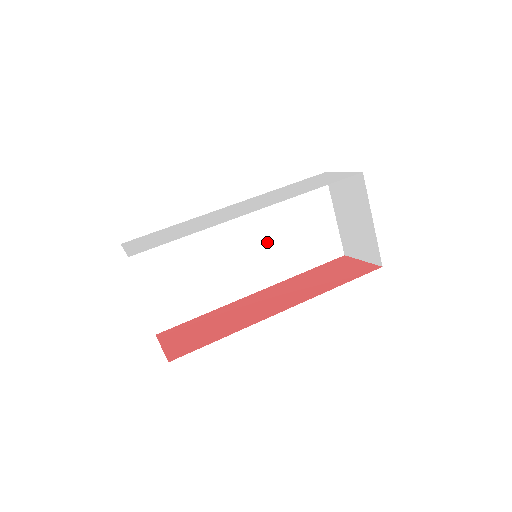
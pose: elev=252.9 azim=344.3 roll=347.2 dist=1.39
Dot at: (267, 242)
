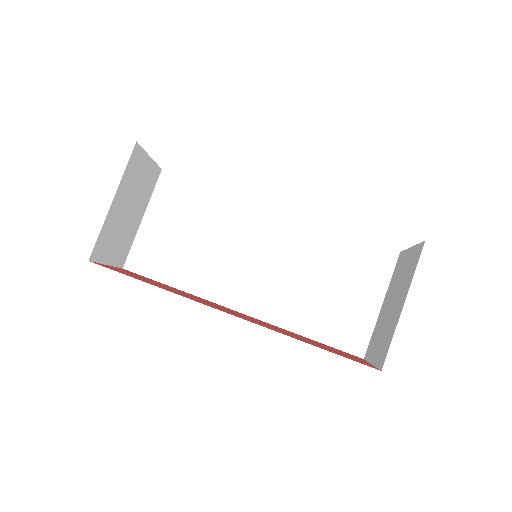
Dot at: (287, 272)
